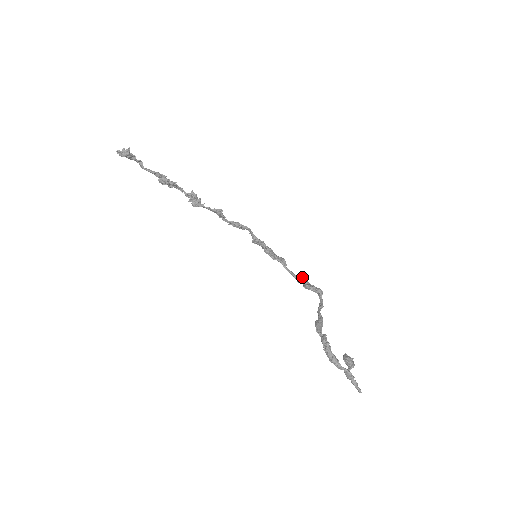
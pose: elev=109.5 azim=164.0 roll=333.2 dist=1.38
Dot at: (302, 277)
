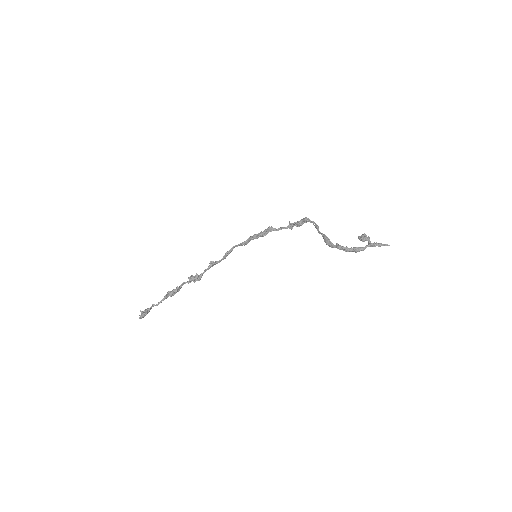
Dot at: (289, 223)
